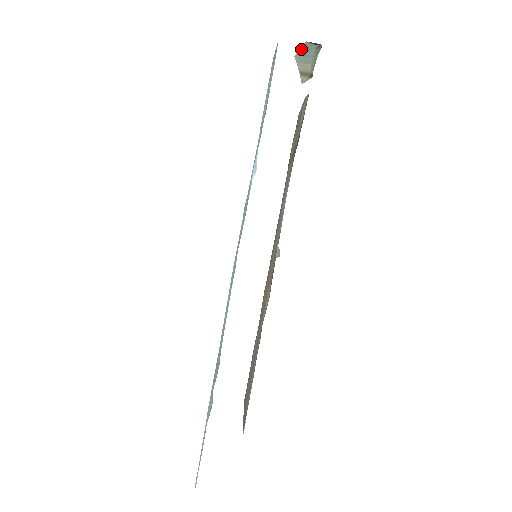
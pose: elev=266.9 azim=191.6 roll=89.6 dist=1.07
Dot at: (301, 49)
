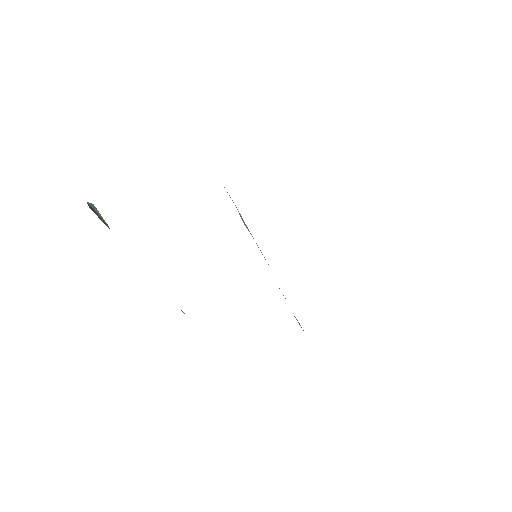
Dot at: (91, 205)
